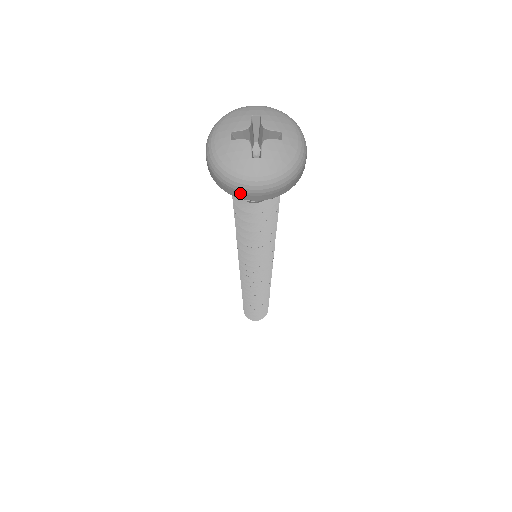
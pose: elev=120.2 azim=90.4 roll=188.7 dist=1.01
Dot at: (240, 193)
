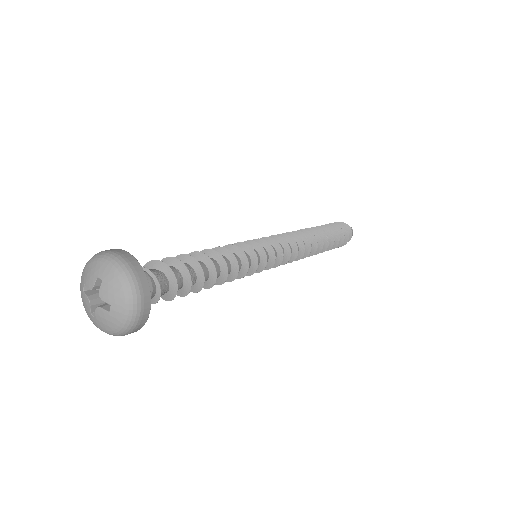
Dot at: occluded
